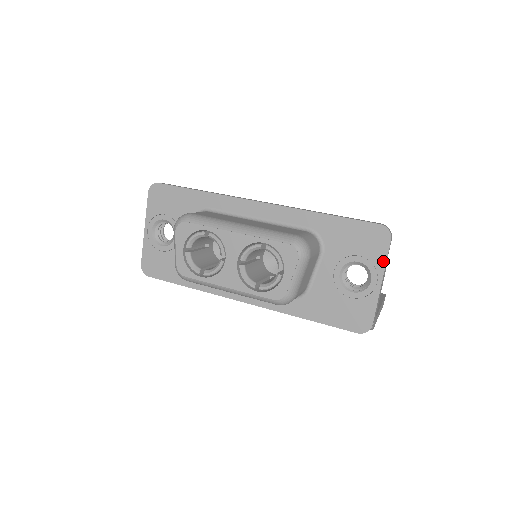
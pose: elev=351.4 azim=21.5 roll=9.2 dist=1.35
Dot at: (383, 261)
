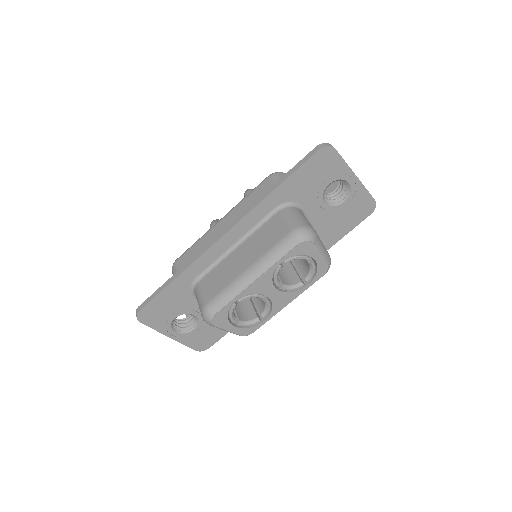
Dot at: (344, 165)
